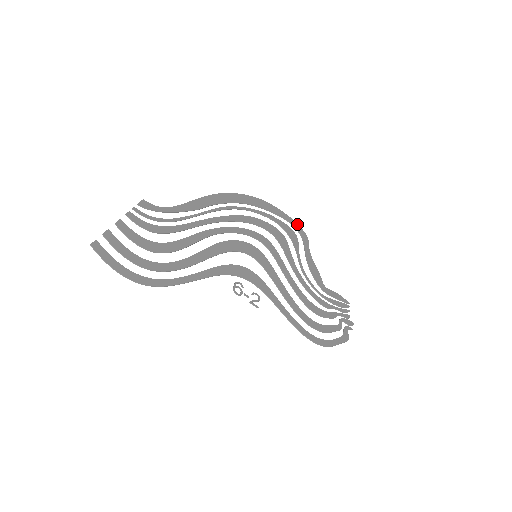
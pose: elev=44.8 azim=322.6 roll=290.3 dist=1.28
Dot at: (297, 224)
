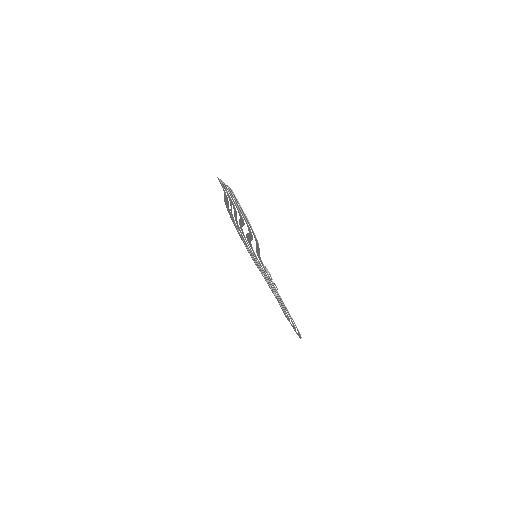
Dot at: (247, 250)
